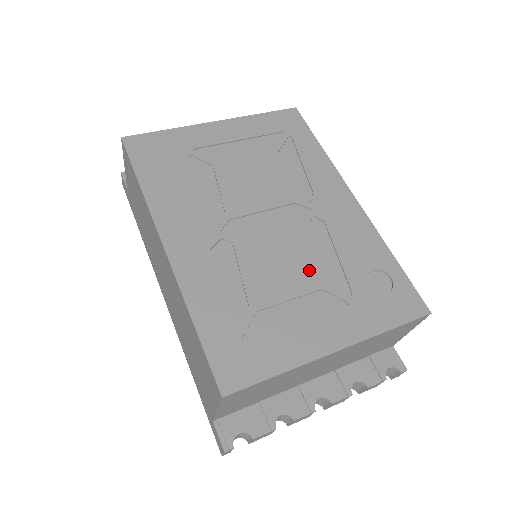
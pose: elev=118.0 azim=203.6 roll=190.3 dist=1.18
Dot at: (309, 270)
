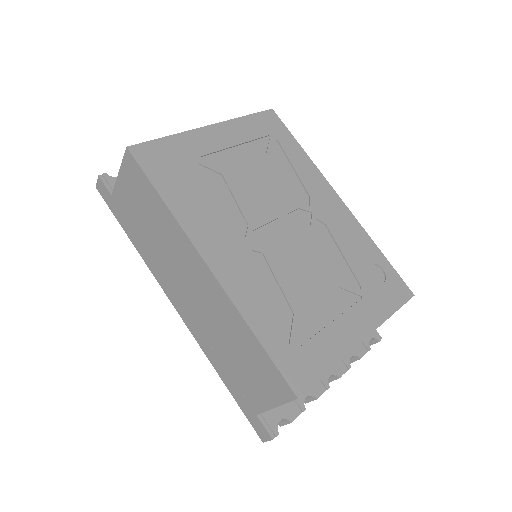
Dot at: (327, 271)
